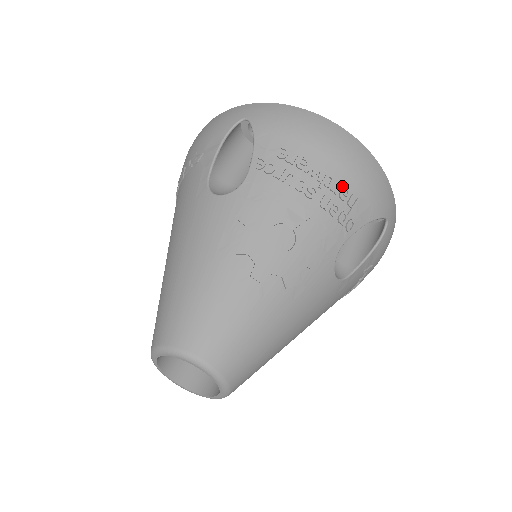
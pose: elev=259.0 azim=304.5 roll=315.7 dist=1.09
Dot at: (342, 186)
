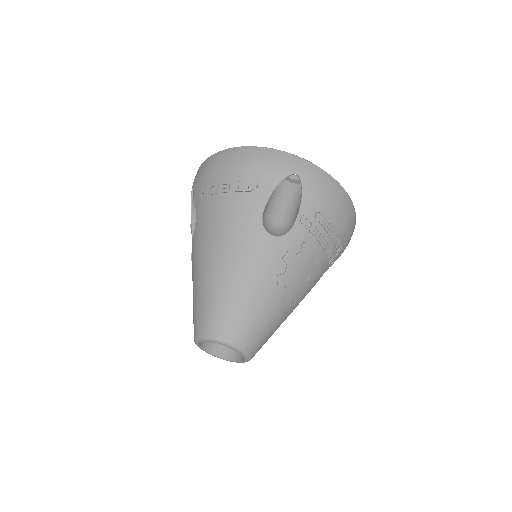
Dot at: (340, 241)
